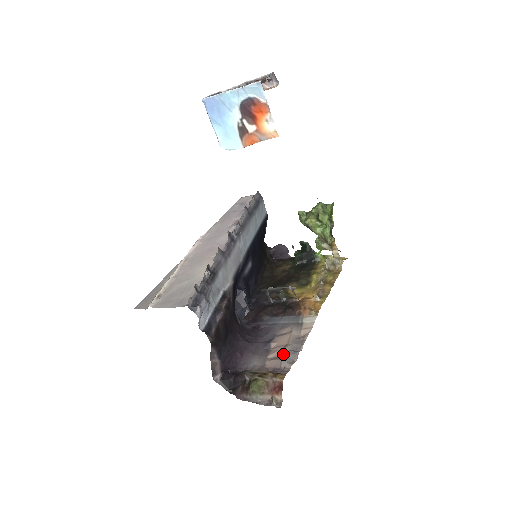
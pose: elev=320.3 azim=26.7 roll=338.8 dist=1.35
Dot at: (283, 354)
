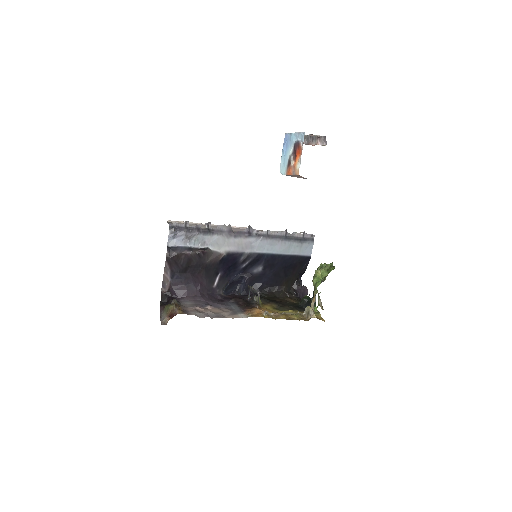
Dot at: (203, 312)
